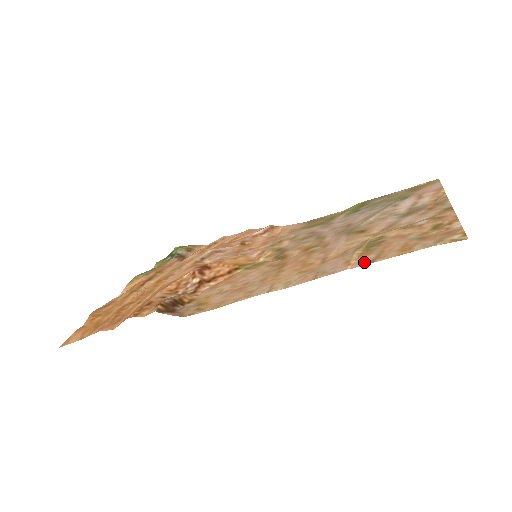
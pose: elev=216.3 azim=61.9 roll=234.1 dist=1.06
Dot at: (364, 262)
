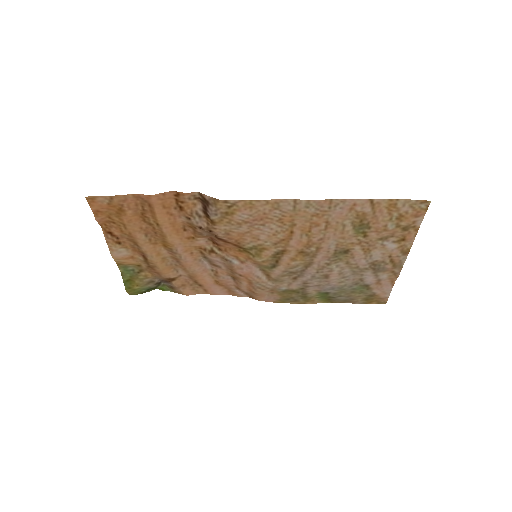
Dot at: (365, 203)
